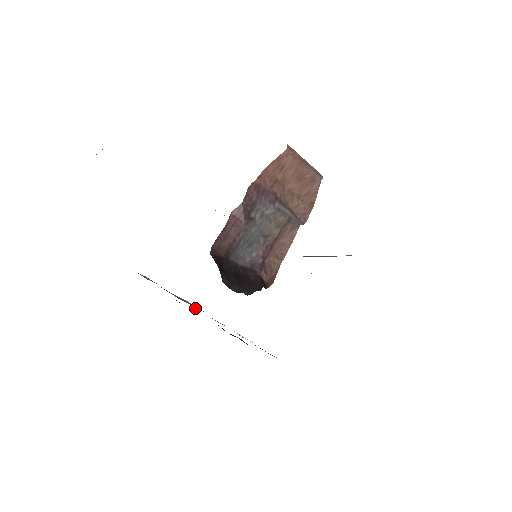
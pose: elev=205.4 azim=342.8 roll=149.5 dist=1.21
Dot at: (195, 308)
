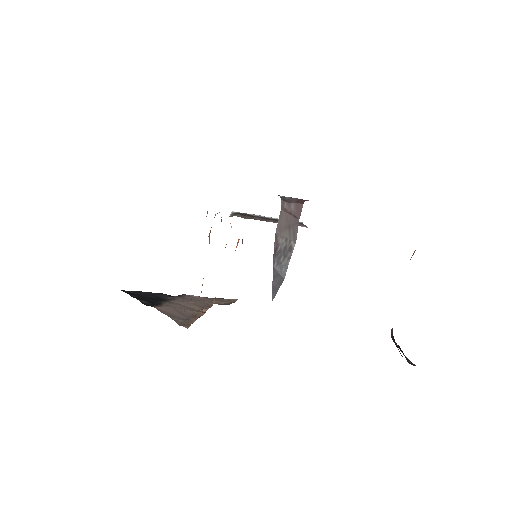
Dot at: (196, 315)
